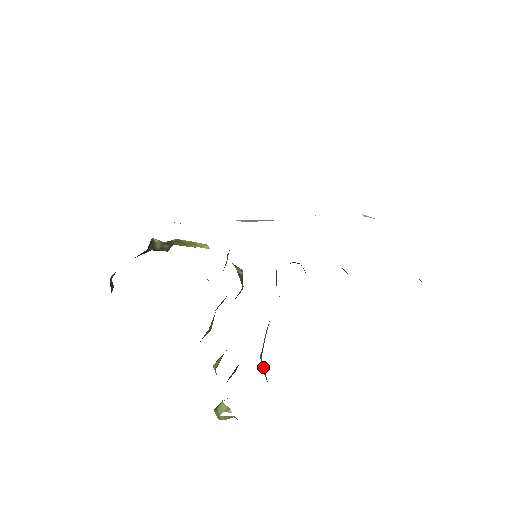
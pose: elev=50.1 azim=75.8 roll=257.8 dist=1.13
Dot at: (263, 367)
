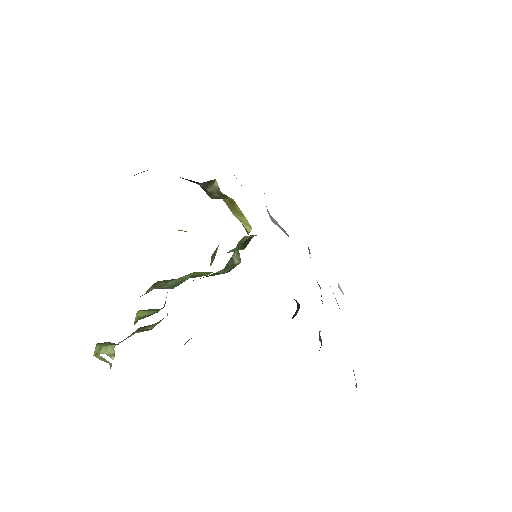
Dot at: occluded
